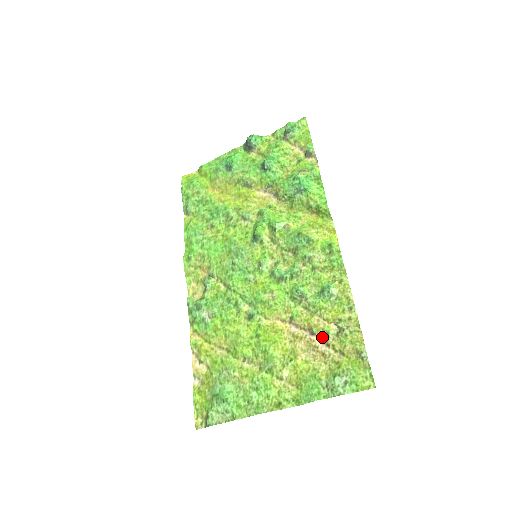
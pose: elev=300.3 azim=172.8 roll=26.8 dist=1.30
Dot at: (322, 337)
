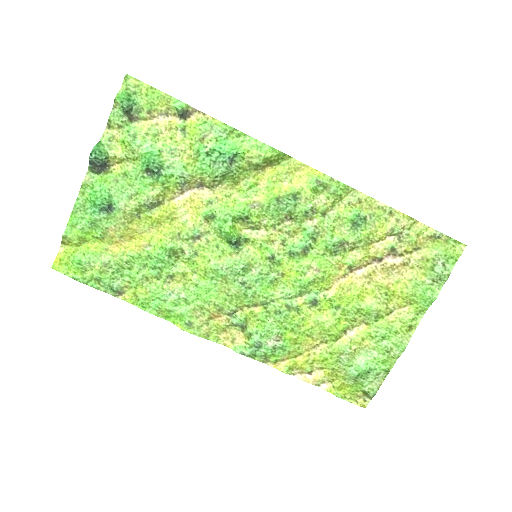
Dot at: (390, 254)
